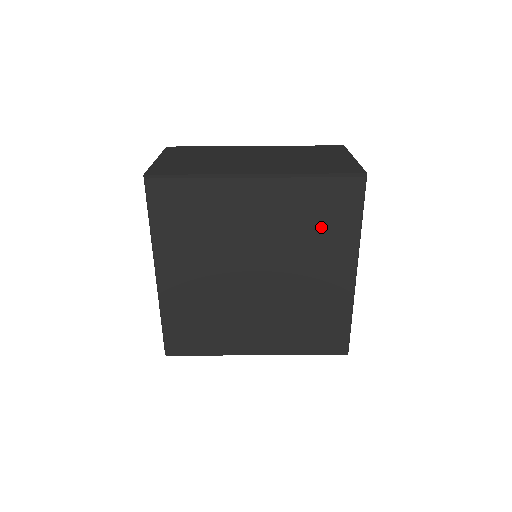
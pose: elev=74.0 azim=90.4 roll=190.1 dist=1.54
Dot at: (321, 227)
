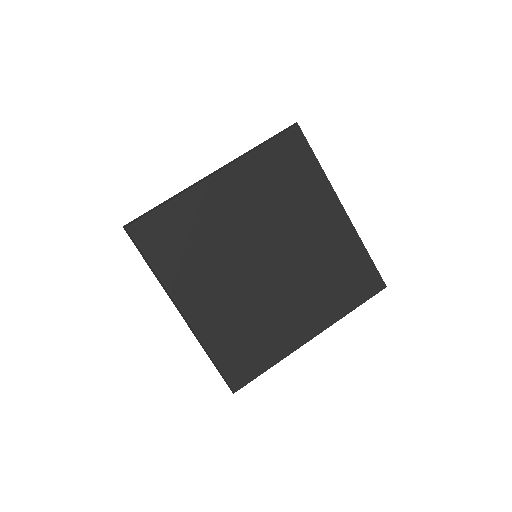
Dot at: (291, 184)
